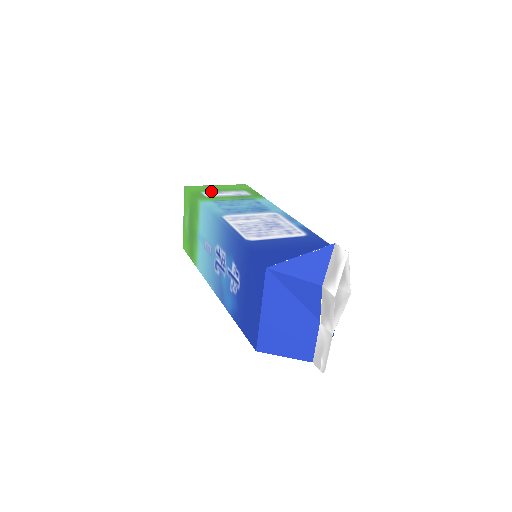
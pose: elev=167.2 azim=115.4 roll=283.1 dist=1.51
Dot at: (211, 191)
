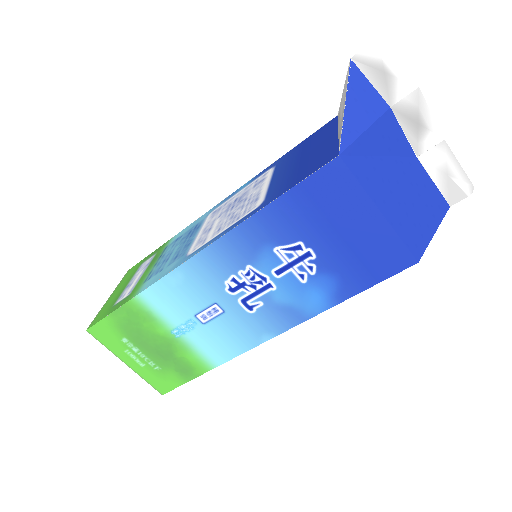
Dot at: (119, 295)
